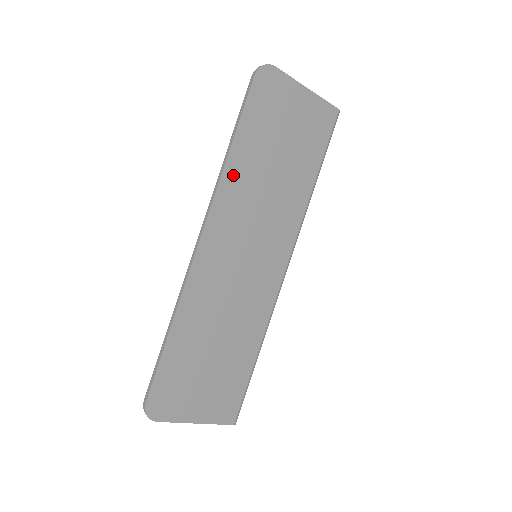
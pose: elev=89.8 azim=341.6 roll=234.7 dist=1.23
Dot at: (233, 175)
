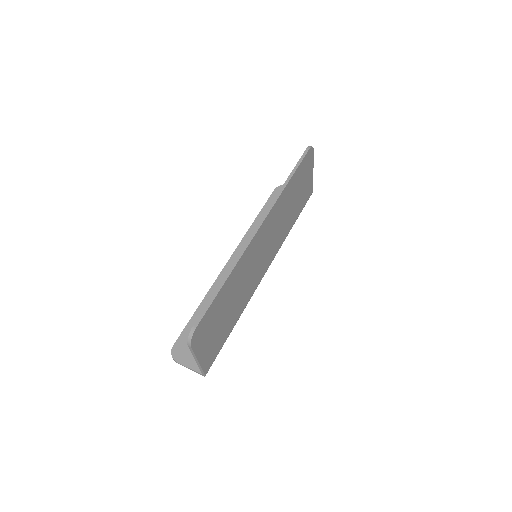
Dot at: (283, 197)
